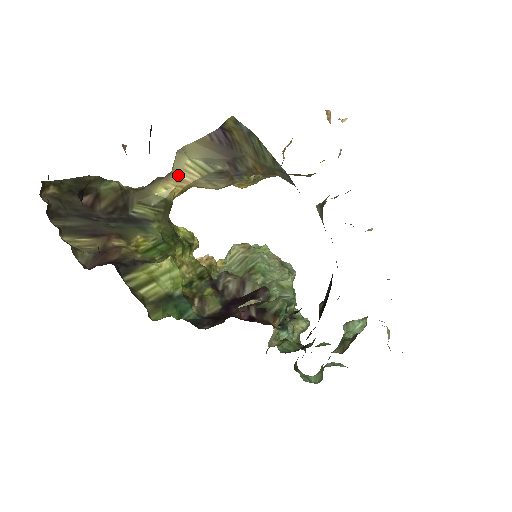
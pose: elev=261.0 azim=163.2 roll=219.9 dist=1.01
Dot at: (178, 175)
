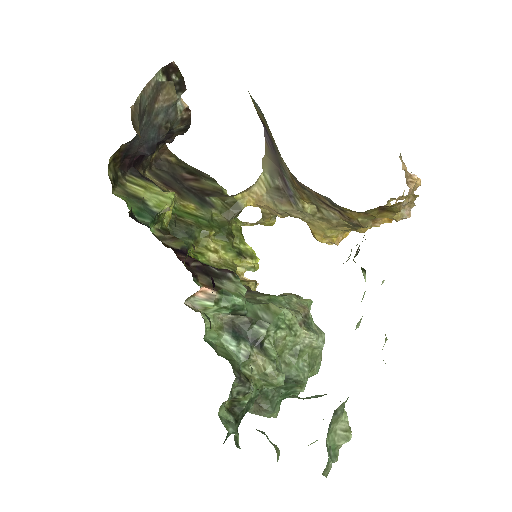
Dot at: (254, 187)
